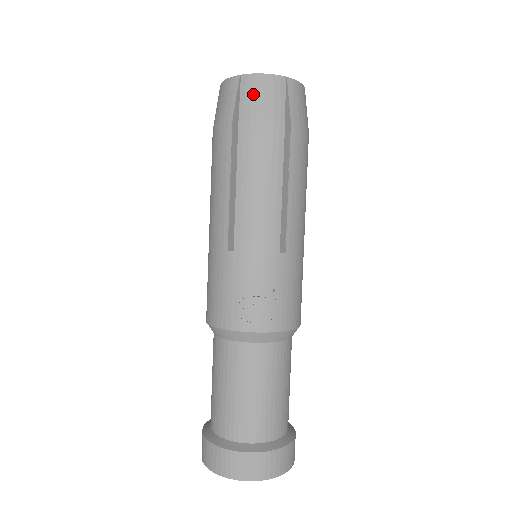
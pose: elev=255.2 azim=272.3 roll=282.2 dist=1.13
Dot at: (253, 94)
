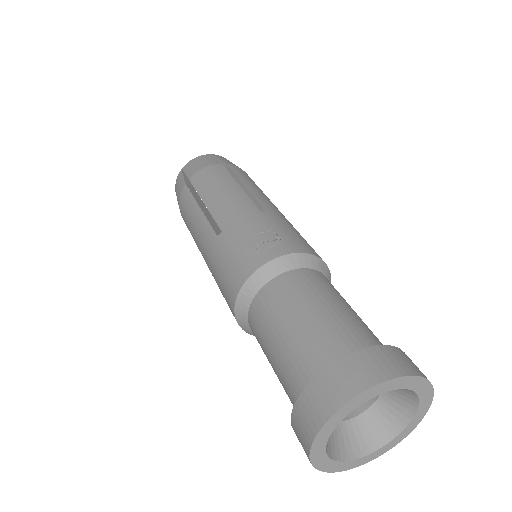
Dot at: (192, 166)
